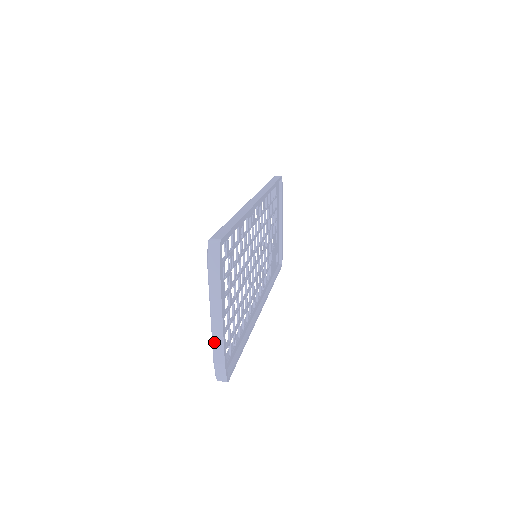
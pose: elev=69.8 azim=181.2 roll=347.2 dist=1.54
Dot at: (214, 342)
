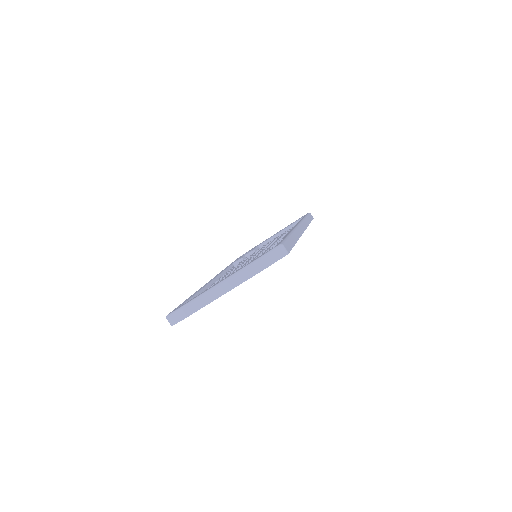
Dot at: (200, 298)
